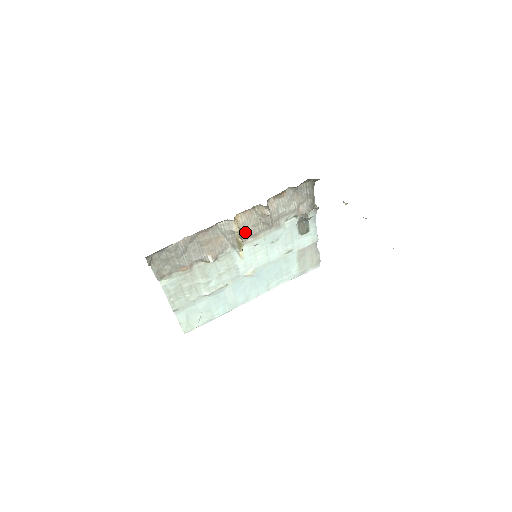
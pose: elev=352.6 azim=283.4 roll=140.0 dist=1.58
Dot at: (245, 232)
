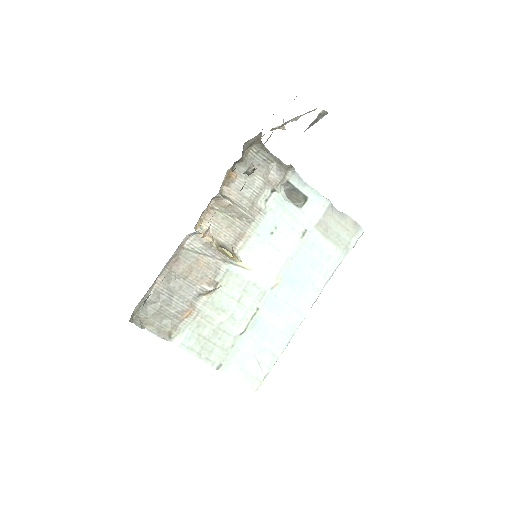
Dot at: (225, 239)
